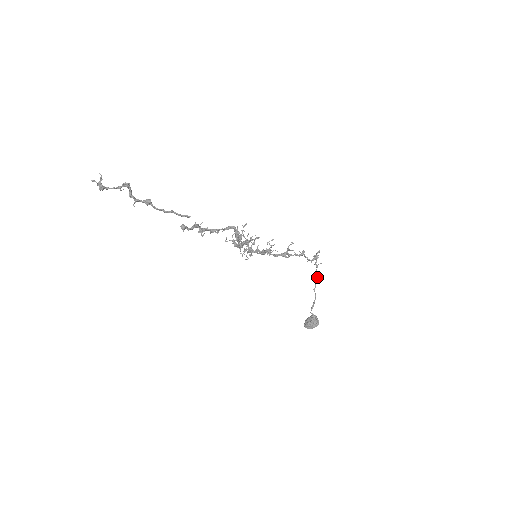
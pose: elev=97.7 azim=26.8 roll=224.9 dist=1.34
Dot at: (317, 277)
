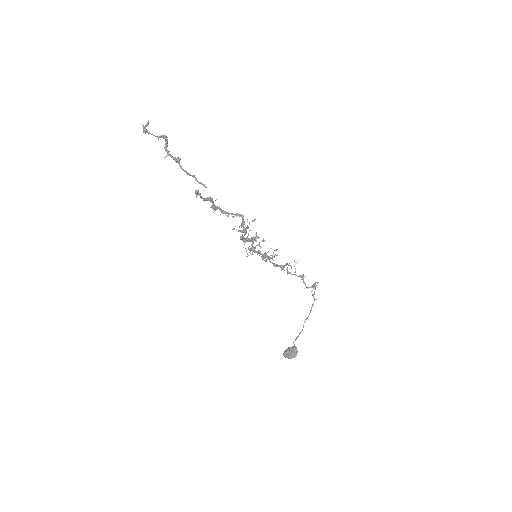
Dot at: (311, 310)
